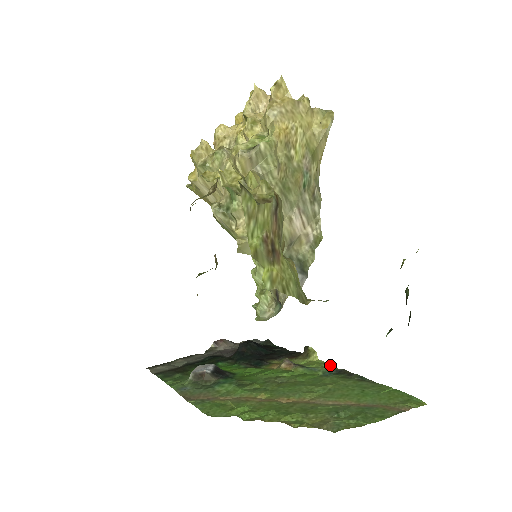
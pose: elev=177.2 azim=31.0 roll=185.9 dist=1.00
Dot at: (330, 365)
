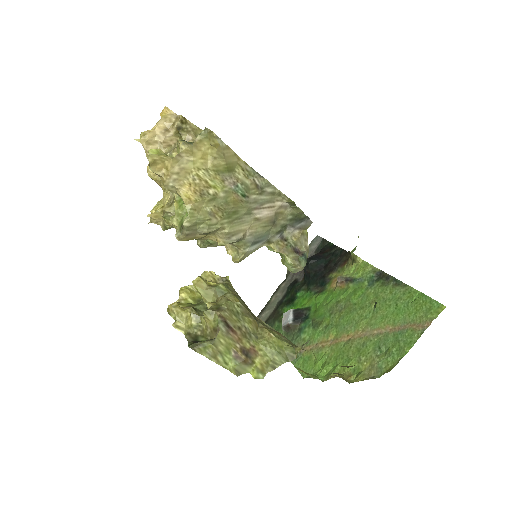
Dot at: (372, 266)
